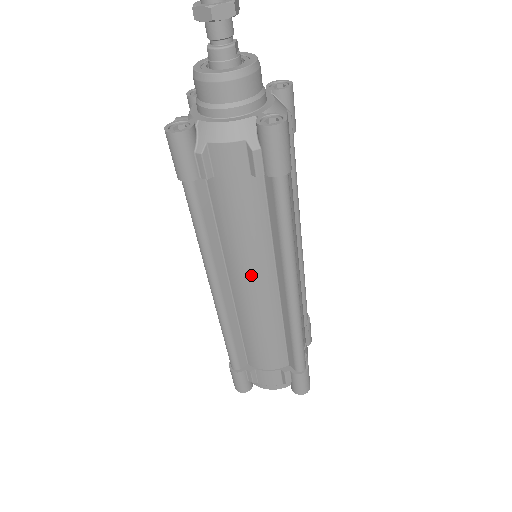
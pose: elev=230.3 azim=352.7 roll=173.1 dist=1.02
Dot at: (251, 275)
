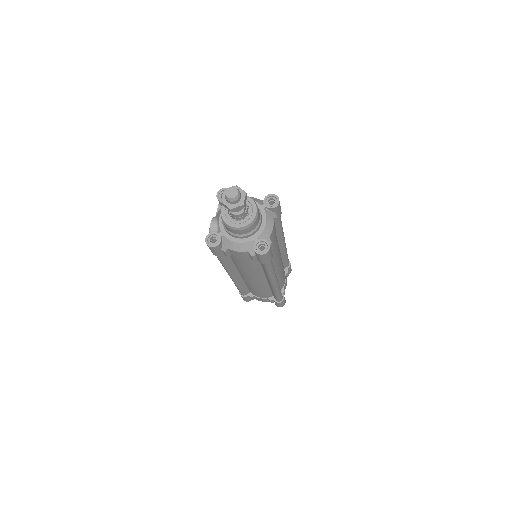
Dot at: (251, 277)
